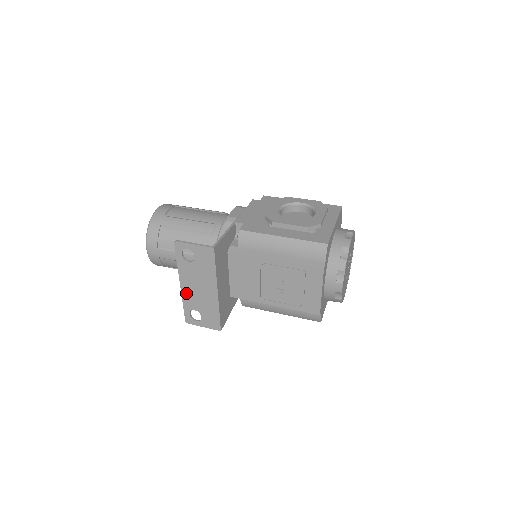
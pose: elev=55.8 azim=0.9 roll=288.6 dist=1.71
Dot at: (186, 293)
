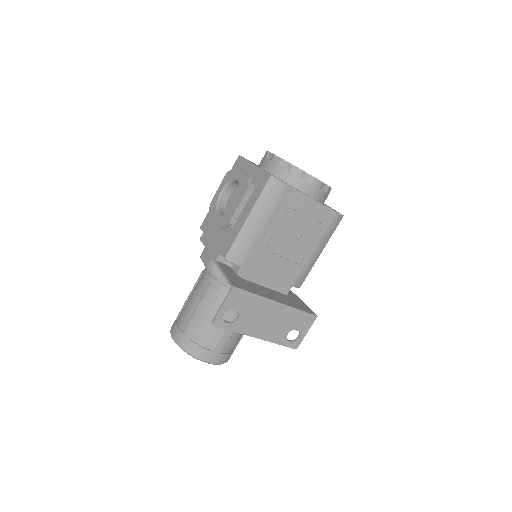
Dot at: (267, 336)
